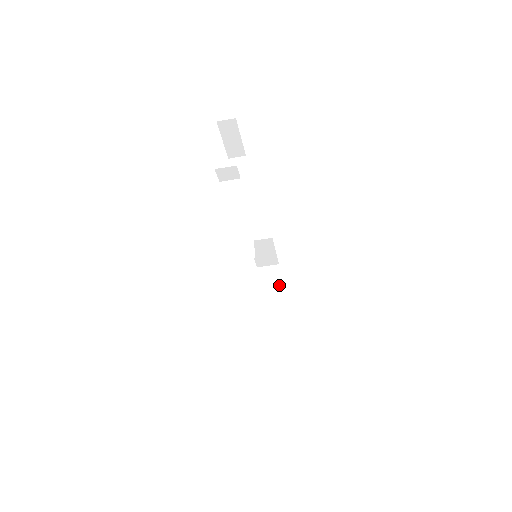
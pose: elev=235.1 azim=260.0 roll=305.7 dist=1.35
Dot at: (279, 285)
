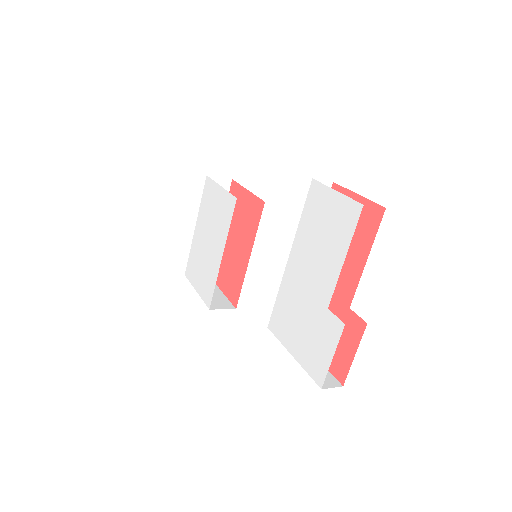
Dot at: occluded
